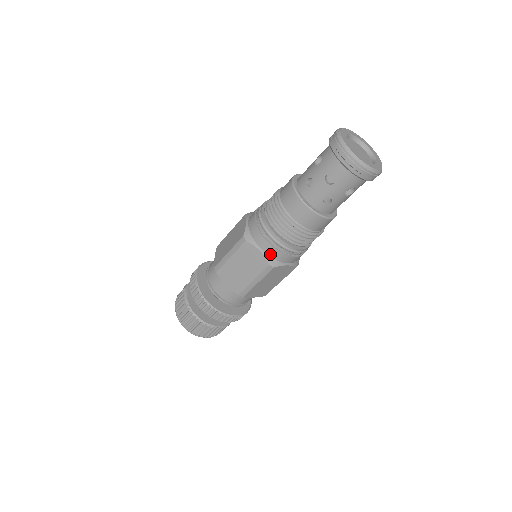
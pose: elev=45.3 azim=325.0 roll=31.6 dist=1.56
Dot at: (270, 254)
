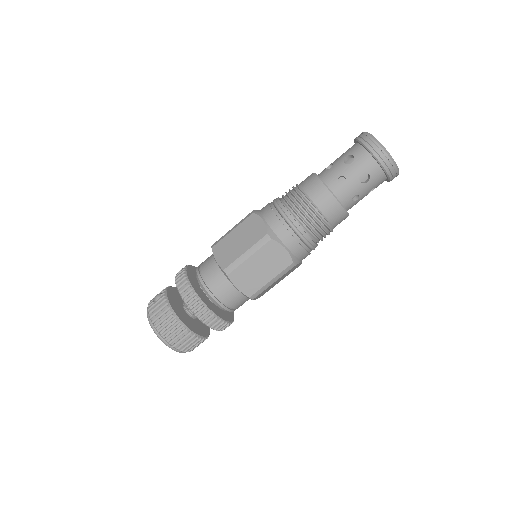
Dot at: (294, 252)
